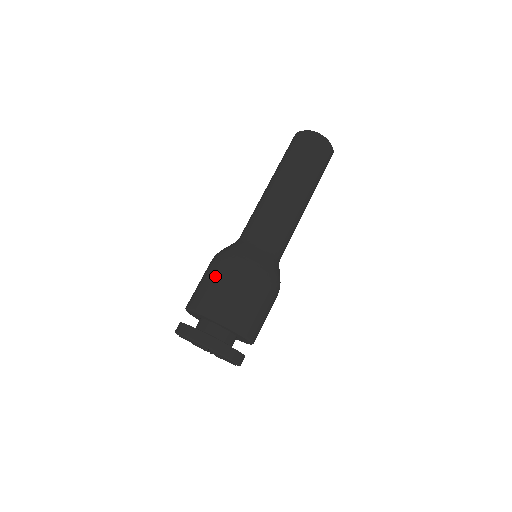
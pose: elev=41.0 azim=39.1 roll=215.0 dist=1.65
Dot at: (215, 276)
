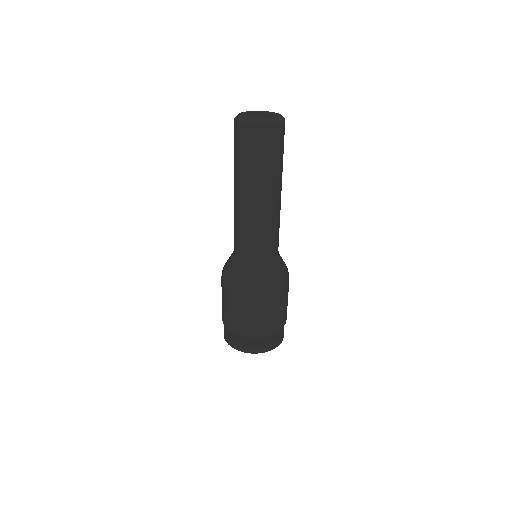
Dot at: (222, 294)
